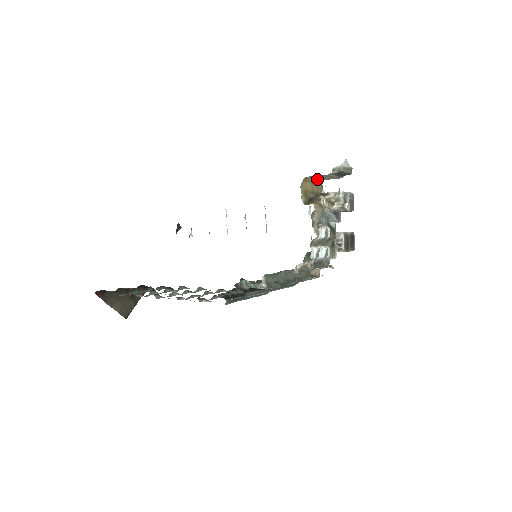
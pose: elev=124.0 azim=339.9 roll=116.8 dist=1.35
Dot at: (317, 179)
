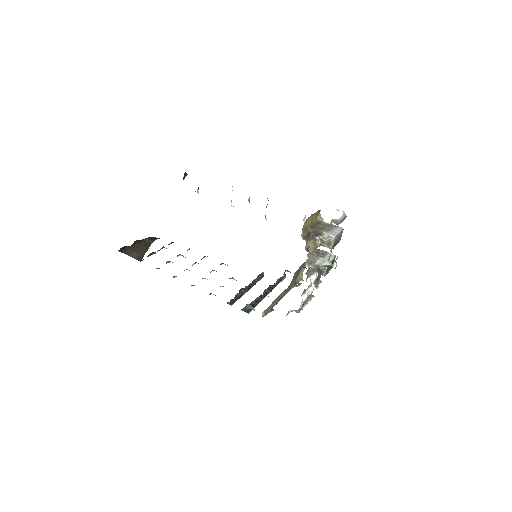
Dot at: (317, 211)
